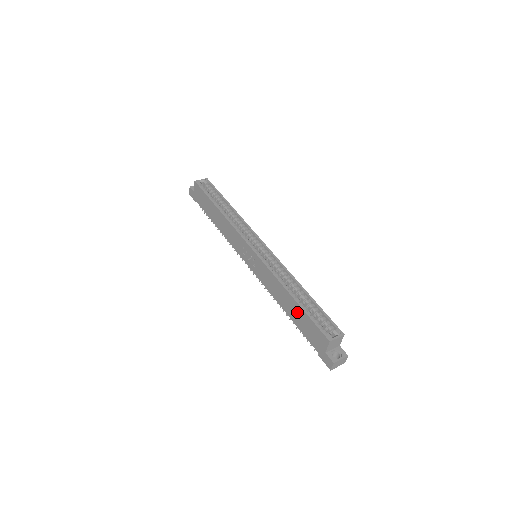
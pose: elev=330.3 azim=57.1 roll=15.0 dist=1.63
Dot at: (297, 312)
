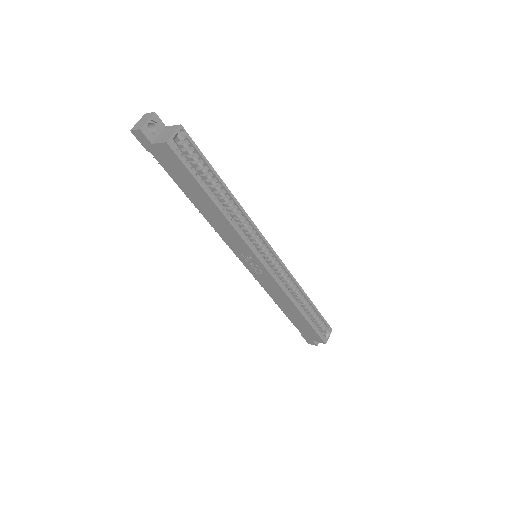
Dot at: (299, 319)
